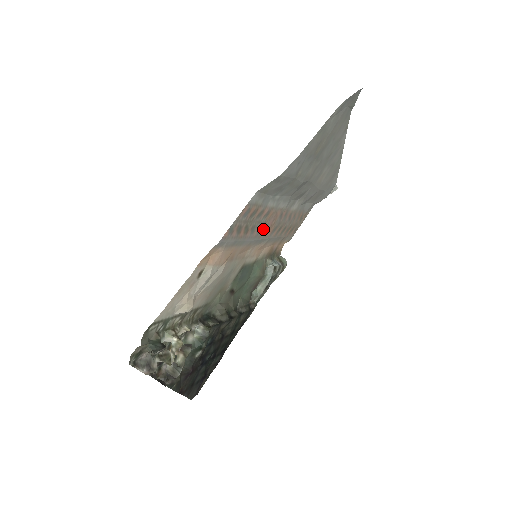
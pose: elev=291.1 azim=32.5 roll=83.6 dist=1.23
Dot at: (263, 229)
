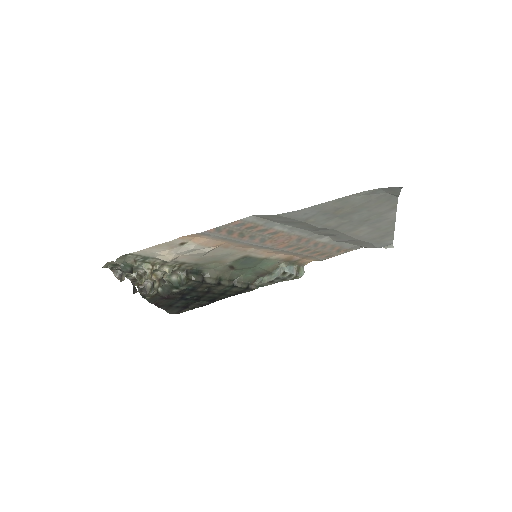
Dot at: (270, 241)
